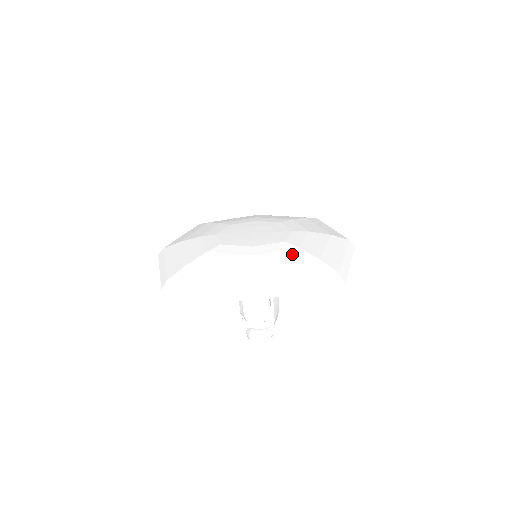
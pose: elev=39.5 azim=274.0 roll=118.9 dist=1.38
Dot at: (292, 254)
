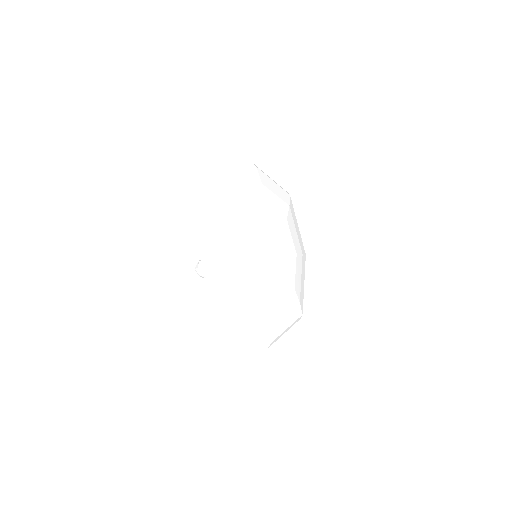
Dot at: (291, 299)
